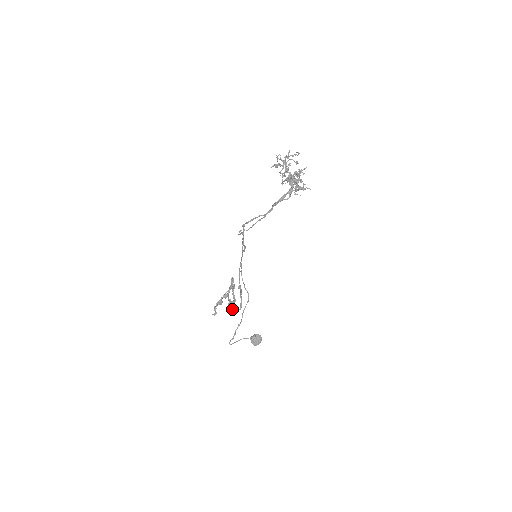
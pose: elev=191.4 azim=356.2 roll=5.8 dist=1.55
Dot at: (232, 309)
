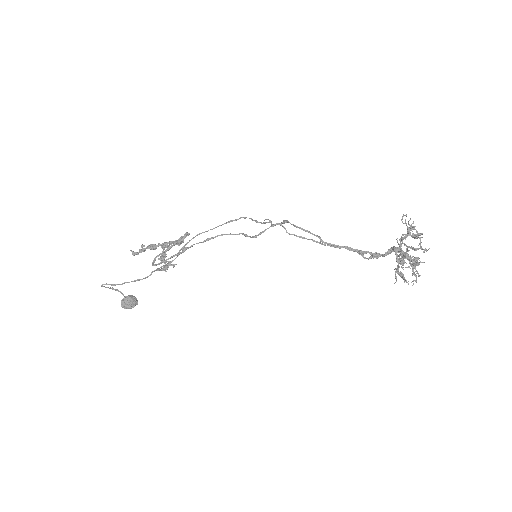
Dot at: (163, 270)
